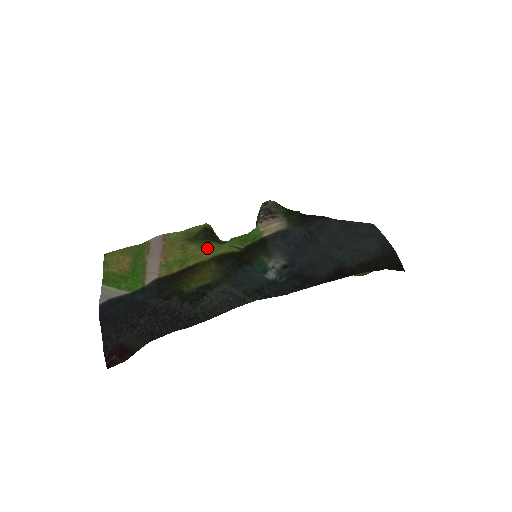
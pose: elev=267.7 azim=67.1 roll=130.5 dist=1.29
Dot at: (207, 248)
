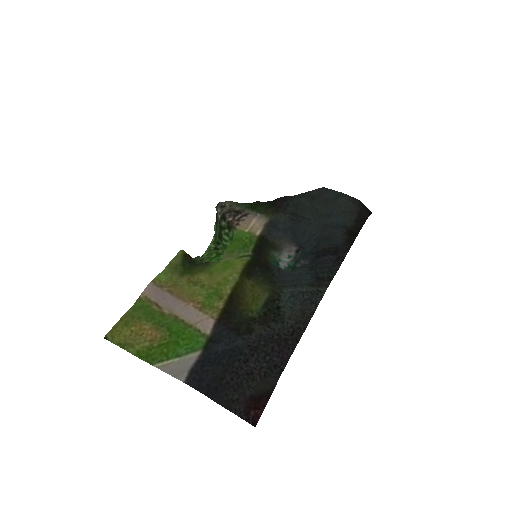
Dot at: (221, 270)
